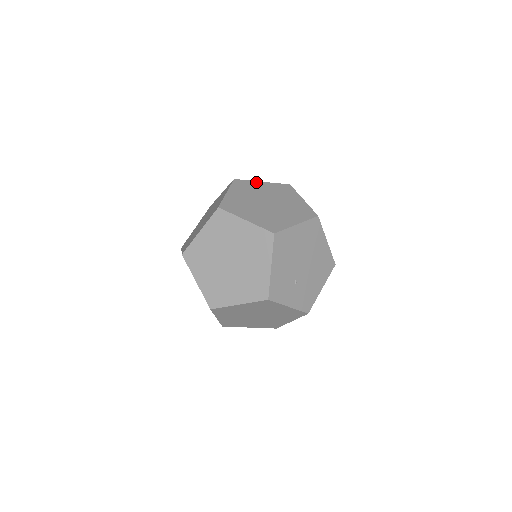
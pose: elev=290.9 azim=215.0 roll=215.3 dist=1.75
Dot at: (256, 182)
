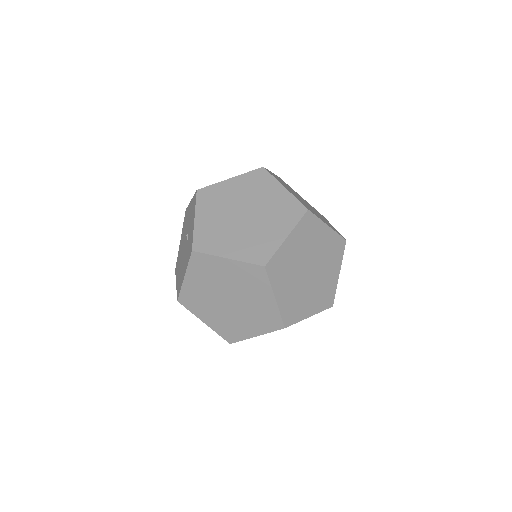
Dot at: (323, 225)
